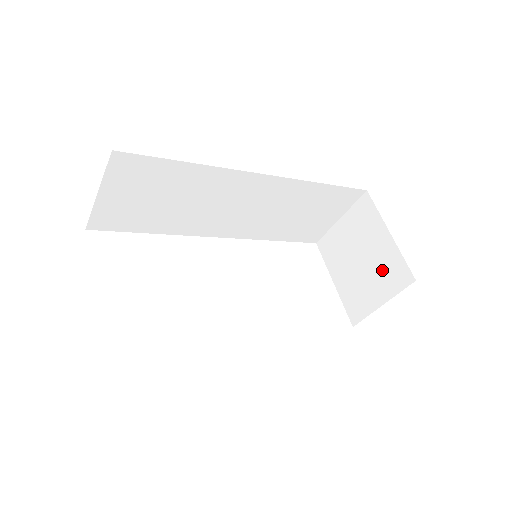
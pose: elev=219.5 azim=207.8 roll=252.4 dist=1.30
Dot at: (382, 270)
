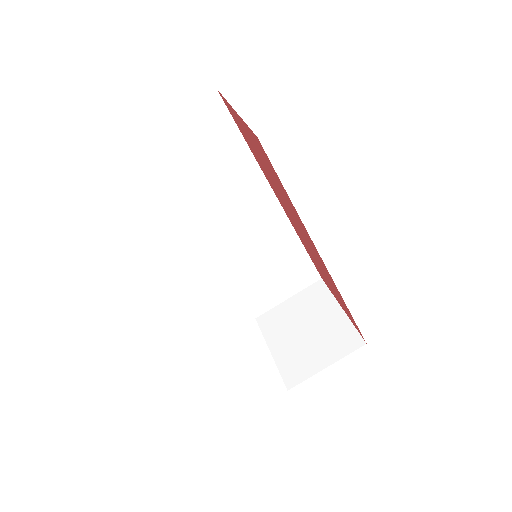
Dot at: (330, 337)
